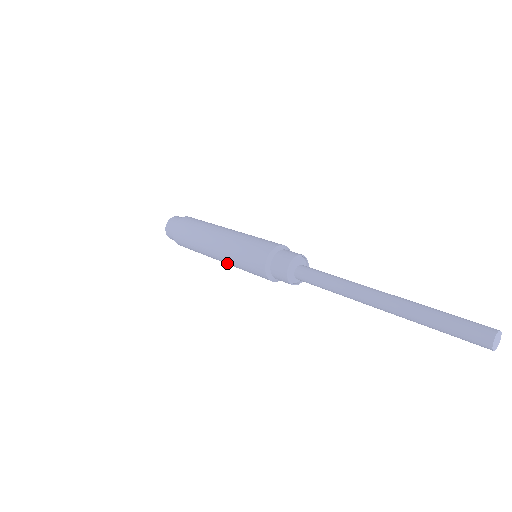
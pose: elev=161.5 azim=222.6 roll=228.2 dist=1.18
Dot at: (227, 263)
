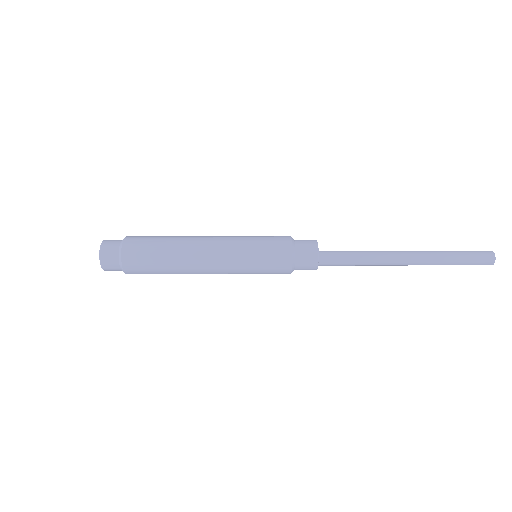
Dot at: (224, 270)
